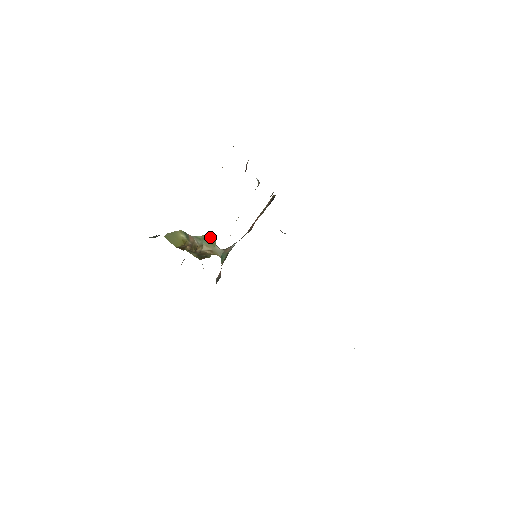
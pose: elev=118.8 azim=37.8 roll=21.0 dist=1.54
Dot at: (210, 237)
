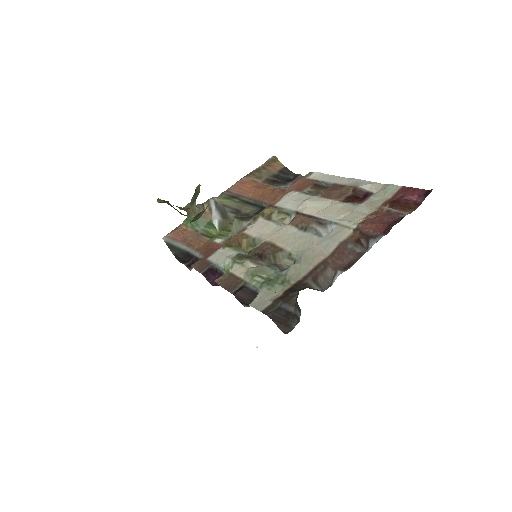
Dot at: (199, 190)
